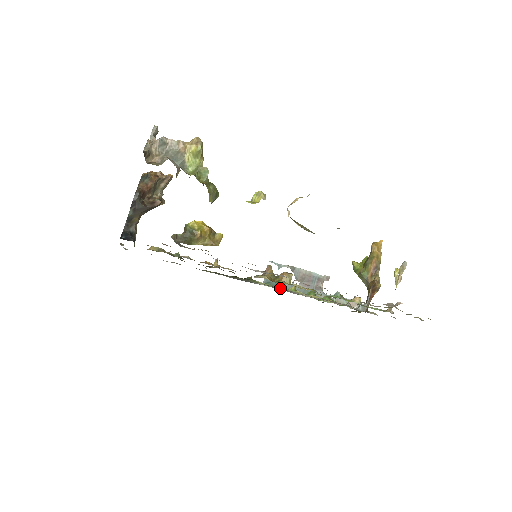
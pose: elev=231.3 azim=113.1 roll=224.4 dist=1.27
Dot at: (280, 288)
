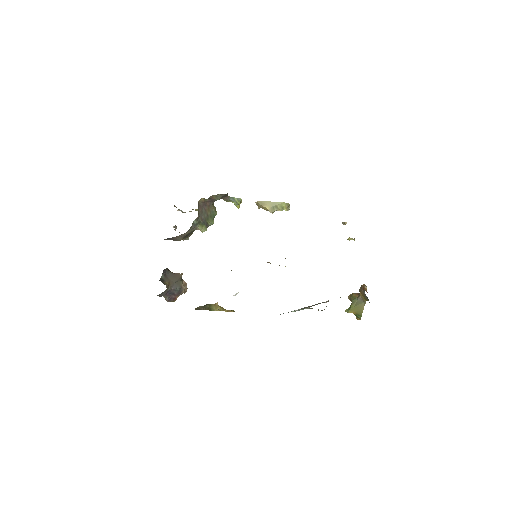
Dot at: occluded
